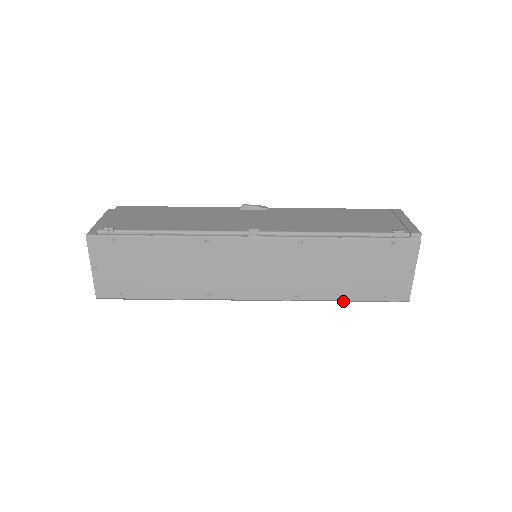
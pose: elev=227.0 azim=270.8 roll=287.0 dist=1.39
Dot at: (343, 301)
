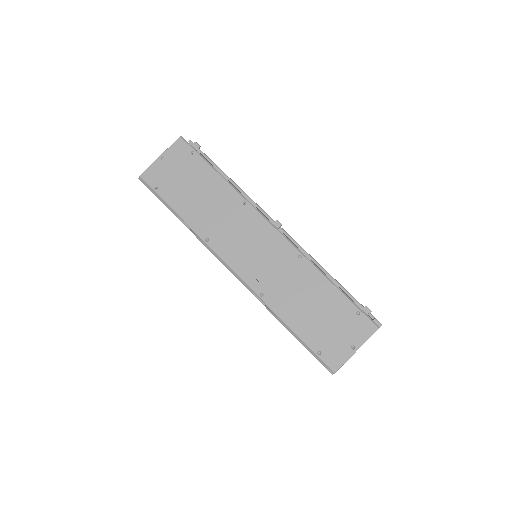
Dot at: (288, 330)
